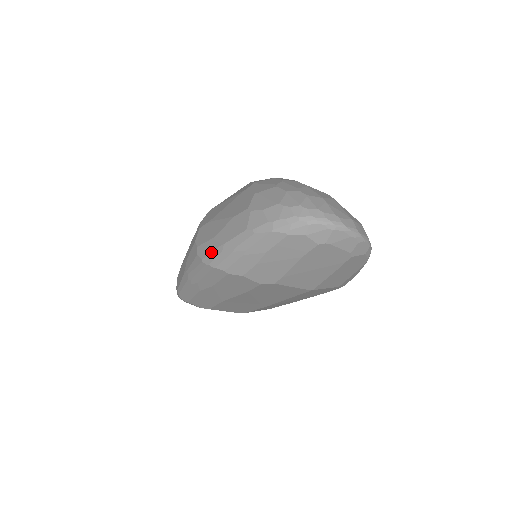
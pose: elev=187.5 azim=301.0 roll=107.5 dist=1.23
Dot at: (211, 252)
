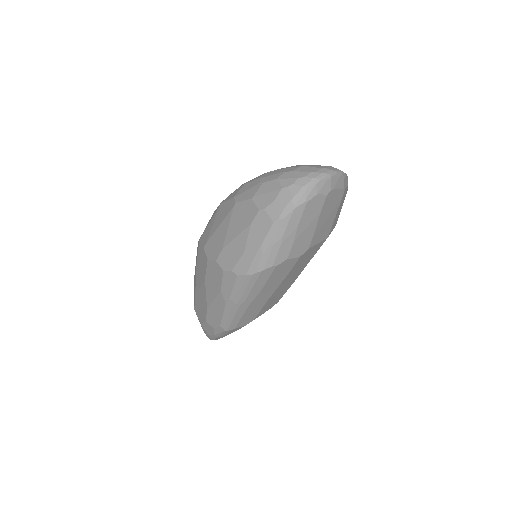
Dot at: (252, 262)
